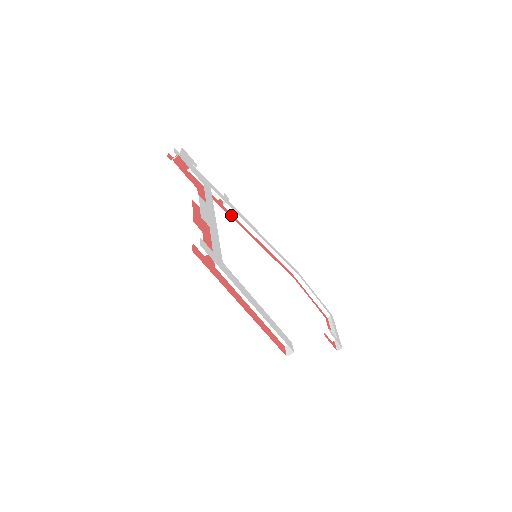
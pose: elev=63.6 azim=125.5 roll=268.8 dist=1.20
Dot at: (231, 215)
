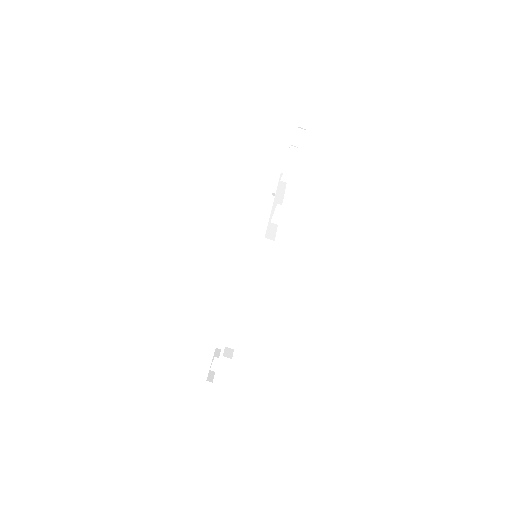
Dot at: (267, 208)
